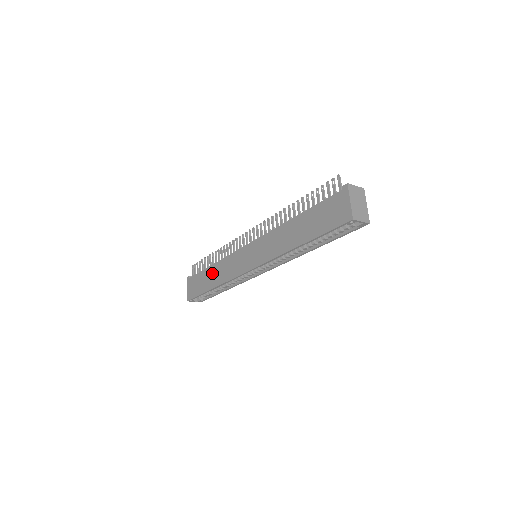
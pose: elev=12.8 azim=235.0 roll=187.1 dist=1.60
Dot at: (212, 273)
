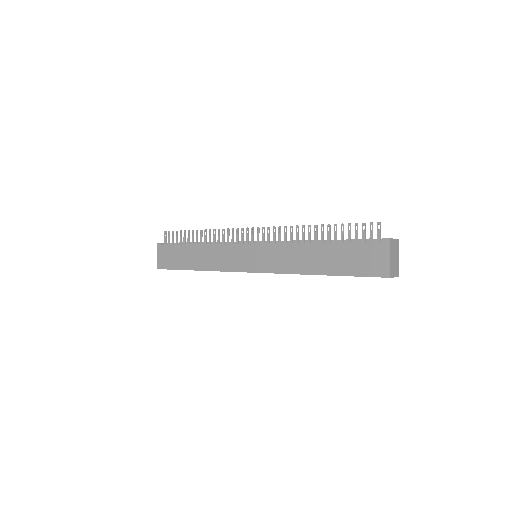
Dot at: (196, 254)
